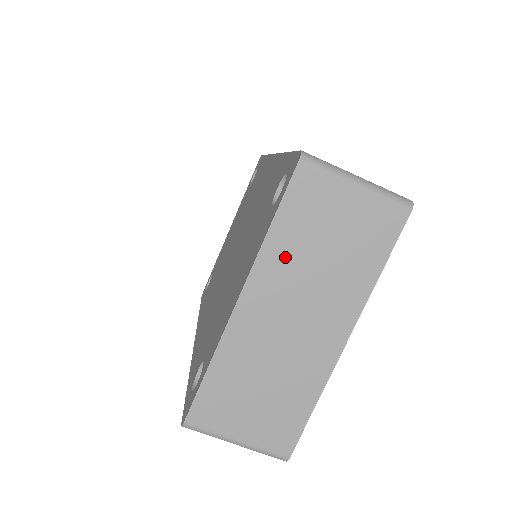
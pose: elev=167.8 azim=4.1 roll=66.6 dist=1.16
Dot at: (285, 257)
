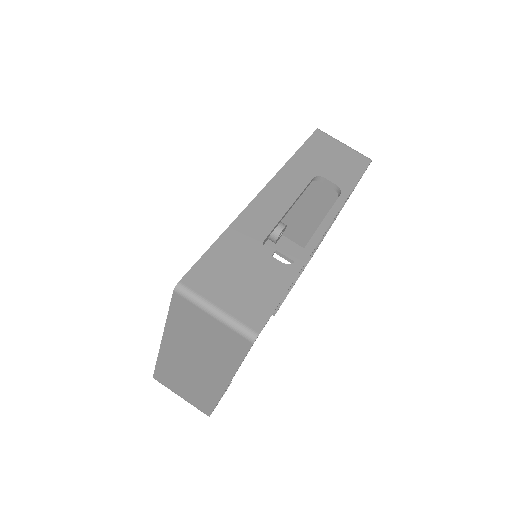
Dot at: (180, 334)
